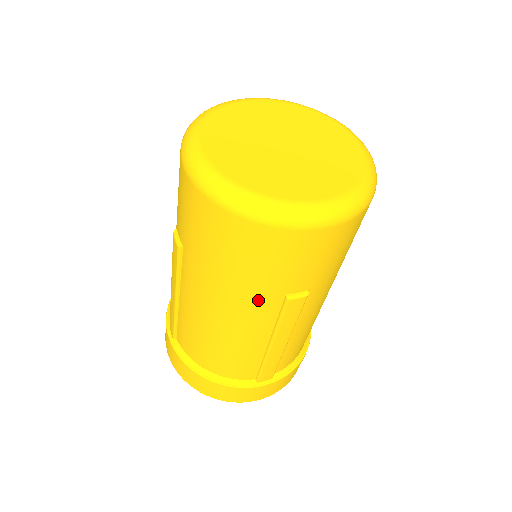
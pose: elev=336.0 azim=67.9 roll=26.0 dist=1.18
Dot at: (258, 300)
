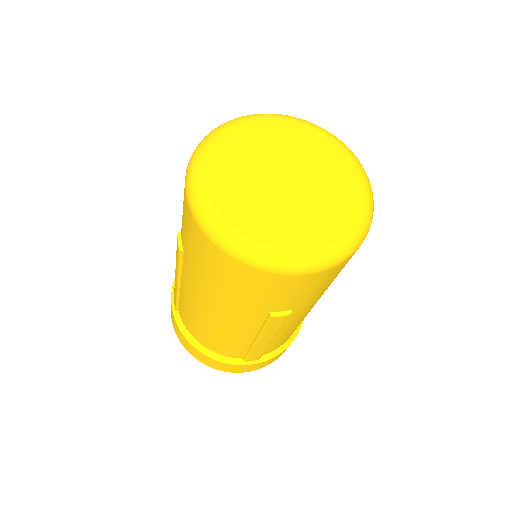
Dot at: (244, 312)
